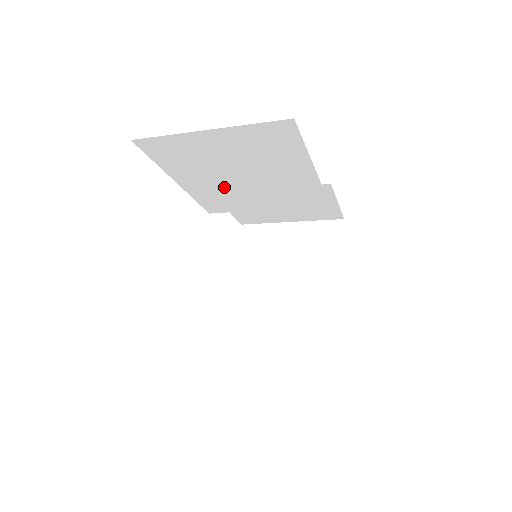
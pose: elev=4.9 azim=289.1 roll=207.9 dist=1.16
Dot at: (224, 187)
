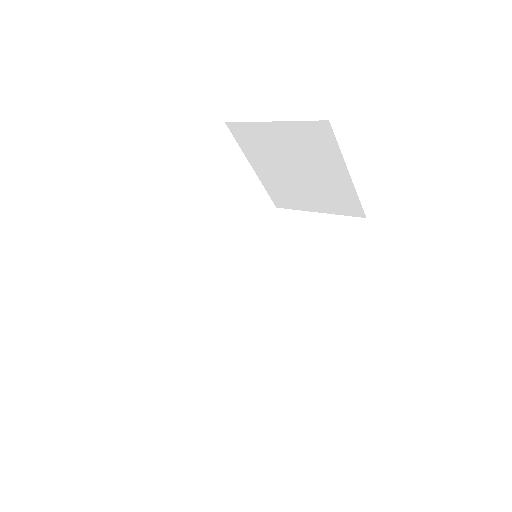
Dot at: occluded
